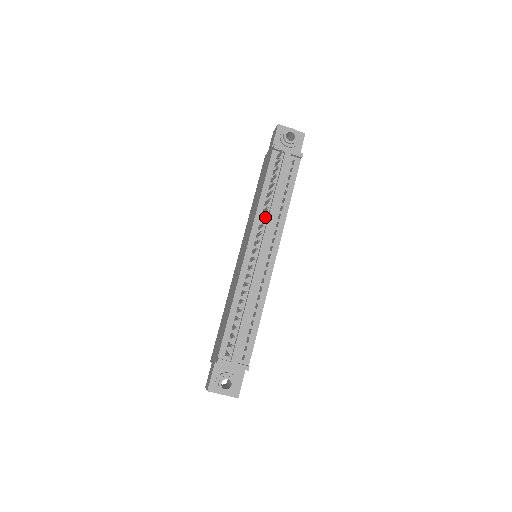
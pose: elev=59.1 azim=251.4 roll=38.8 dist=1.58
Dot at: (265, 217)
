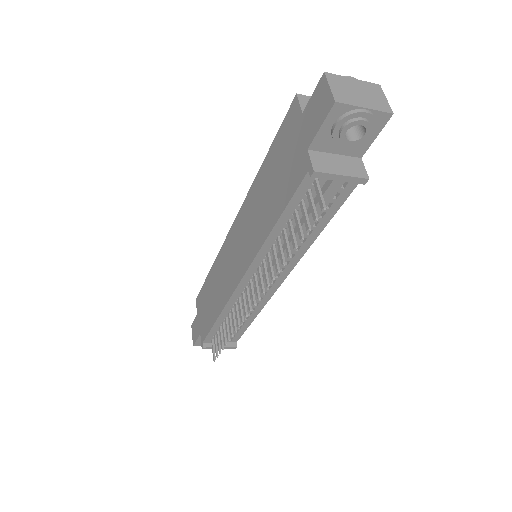
Dot at: (272, 279)
